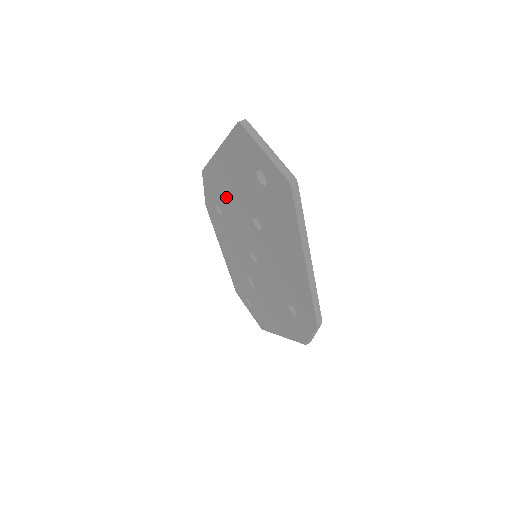
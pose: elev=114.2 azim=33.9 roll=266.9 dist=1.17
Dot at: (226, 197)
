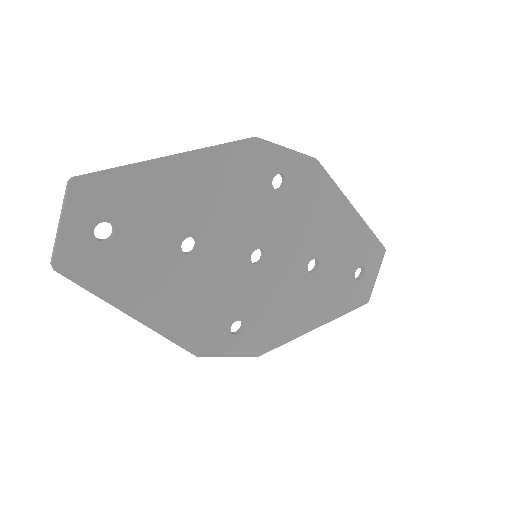
Dot at: (227, 189)
